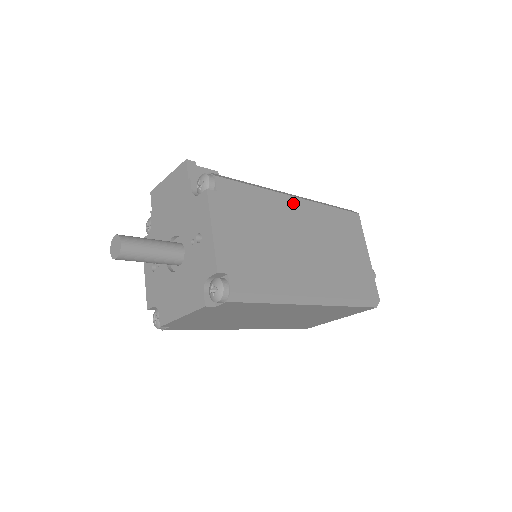
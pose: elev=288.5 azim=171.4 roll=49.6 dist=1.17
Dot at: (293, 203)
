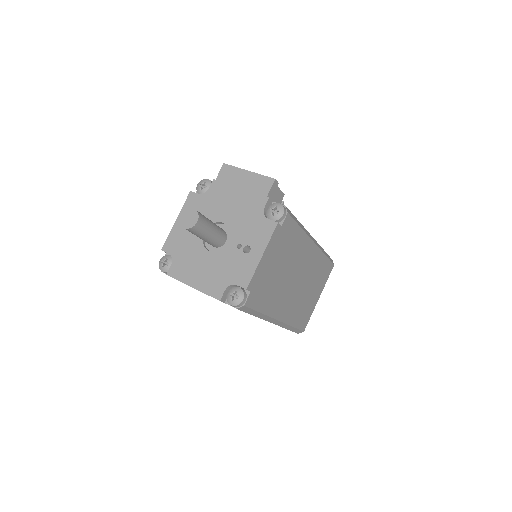
Dot at: (310, 247)
